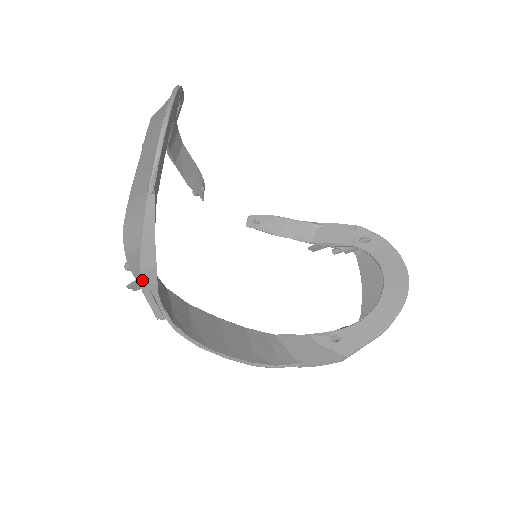
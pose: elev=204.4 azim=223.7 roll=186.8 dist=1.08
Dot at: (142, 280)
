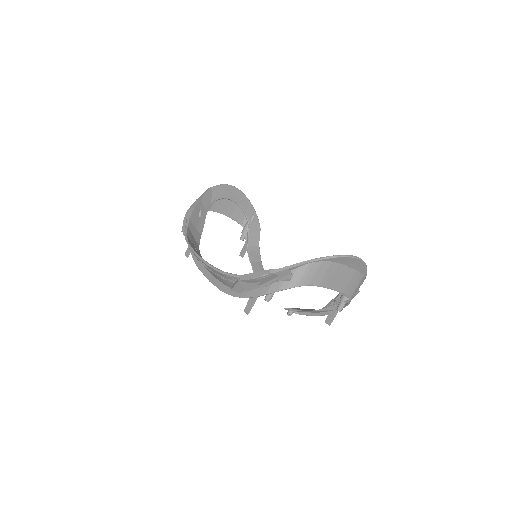
Dot at: (187, 213)
